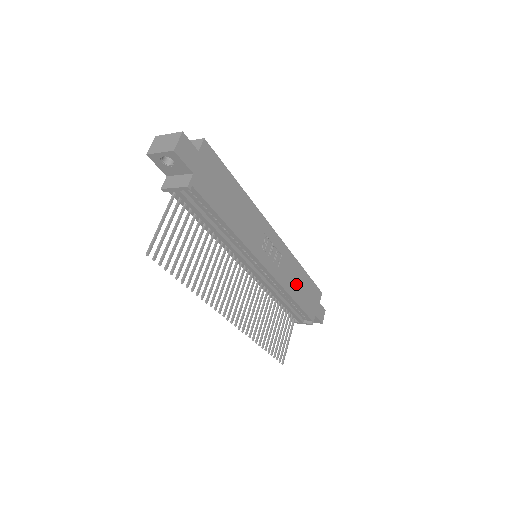
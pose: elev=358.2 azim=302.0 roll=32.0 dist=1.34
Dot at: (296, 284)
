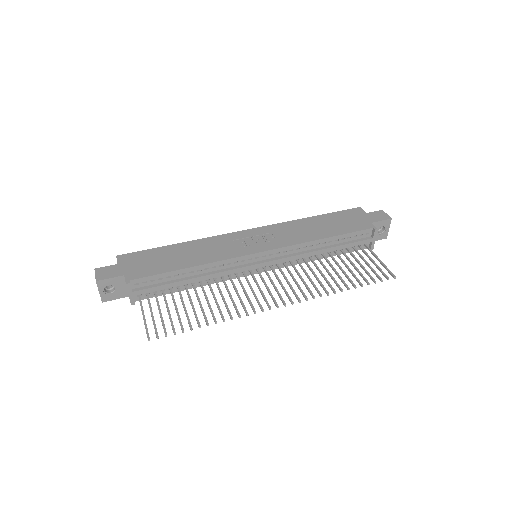
Dot at: (314, 230)
